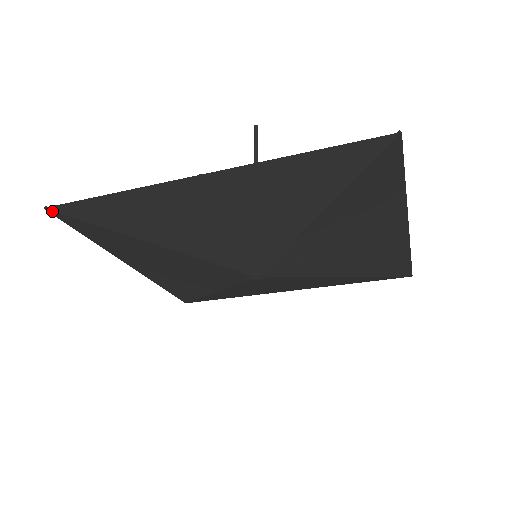
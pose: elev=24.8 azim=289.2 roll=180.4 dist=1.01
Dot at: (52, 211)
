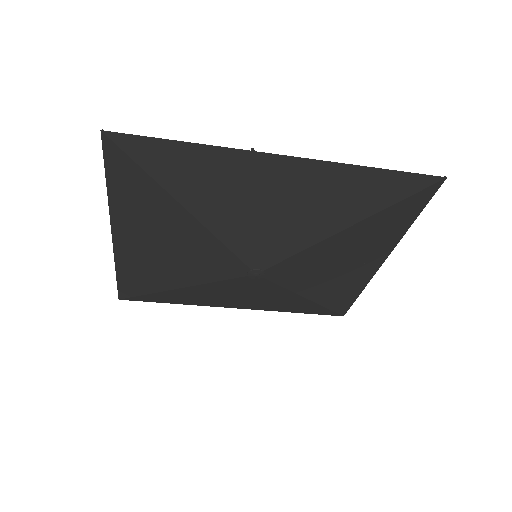
Dot at: (107, 137)
